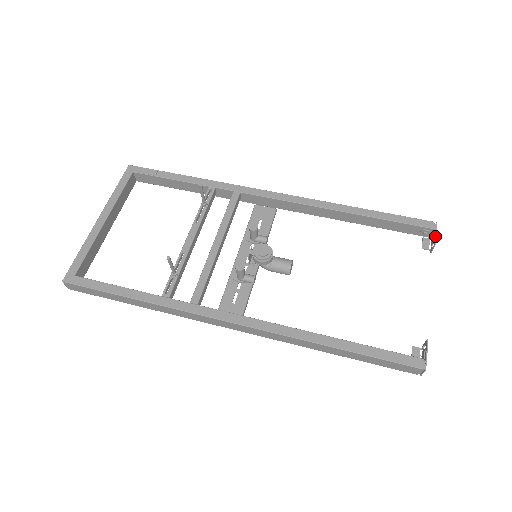
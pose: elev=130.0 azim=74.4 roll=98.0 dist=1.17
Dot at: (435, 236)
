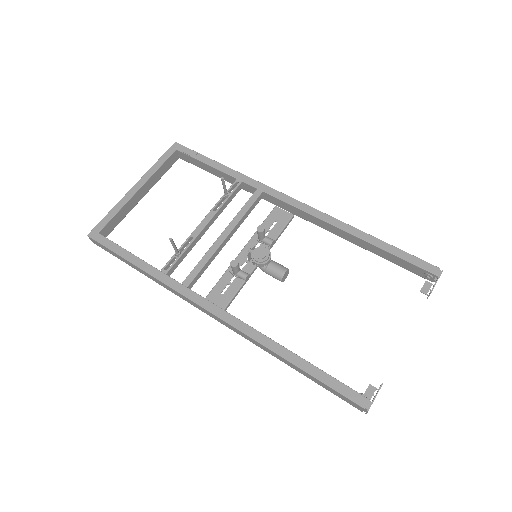
Dot at: (435, 283)
